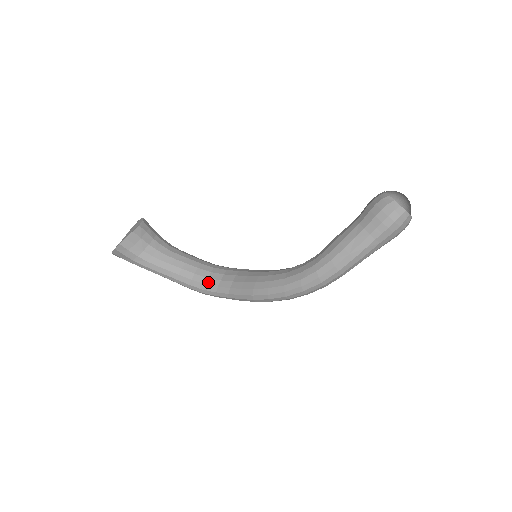
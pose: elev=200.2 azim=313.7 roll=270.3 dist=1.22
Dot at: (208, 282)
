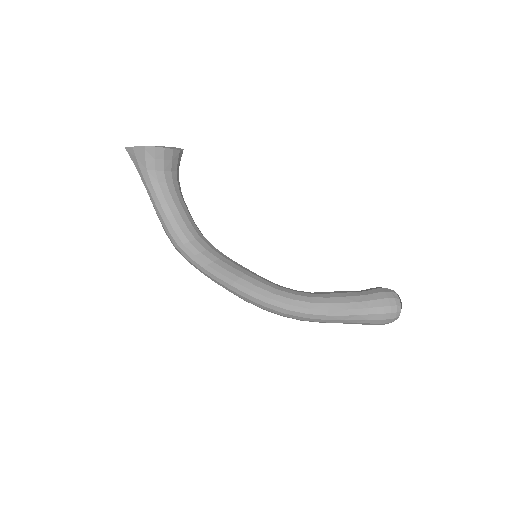
Dot at: (194, 242)
